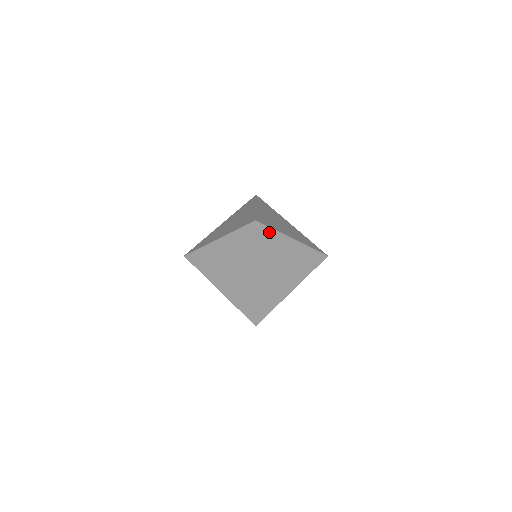
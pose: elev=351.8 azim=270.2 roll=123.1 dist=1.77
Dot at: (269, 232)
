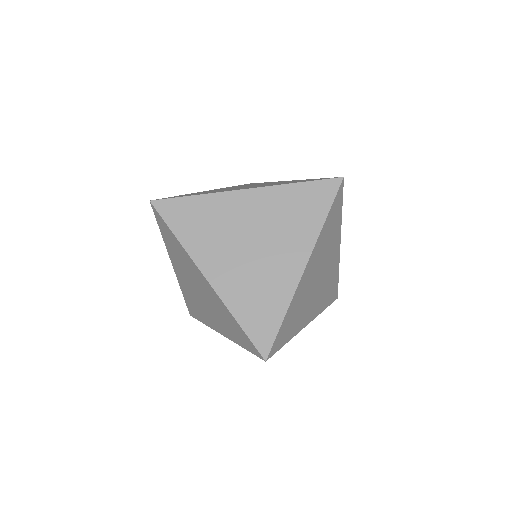
Dot at: (186, 204)
